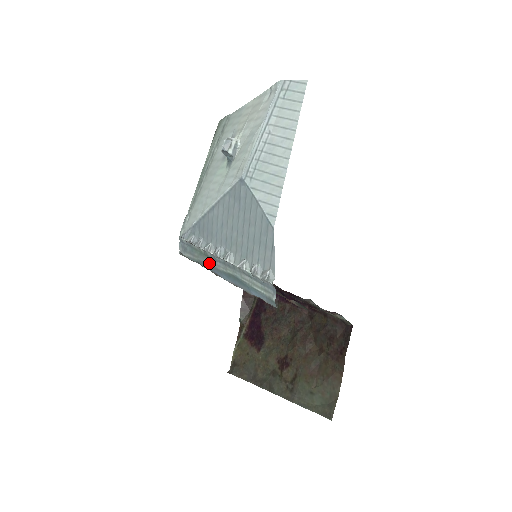
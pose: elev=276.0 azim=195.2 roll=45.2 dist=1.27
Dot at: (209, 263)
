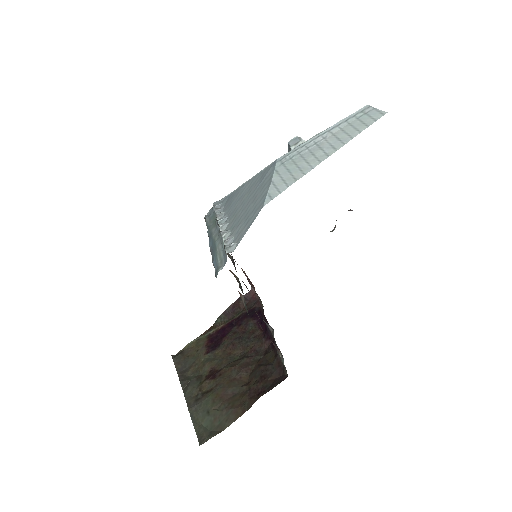
Dot at: (212, 229)
